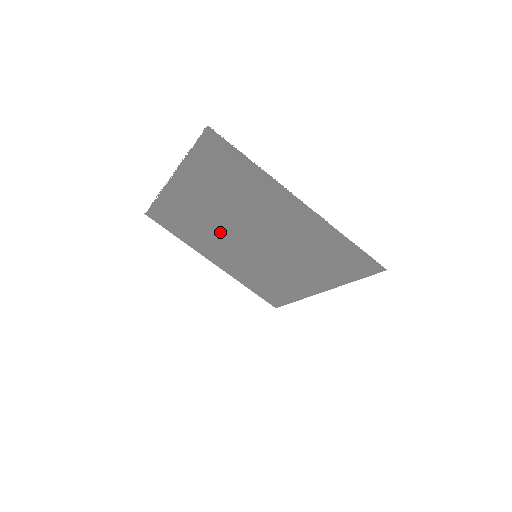
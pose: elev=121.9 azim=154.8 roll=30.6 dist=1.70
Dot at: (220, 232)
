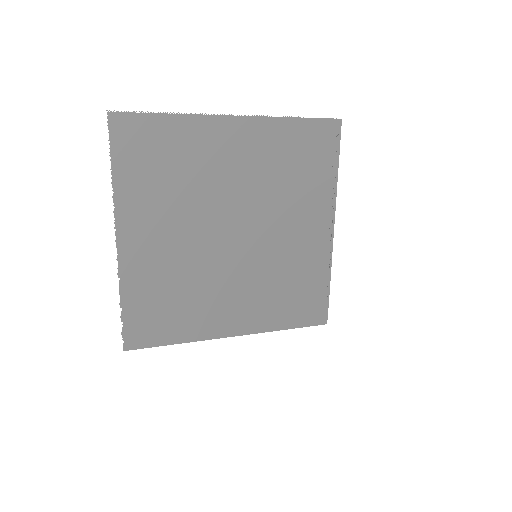
Dot at: (206, 265)
